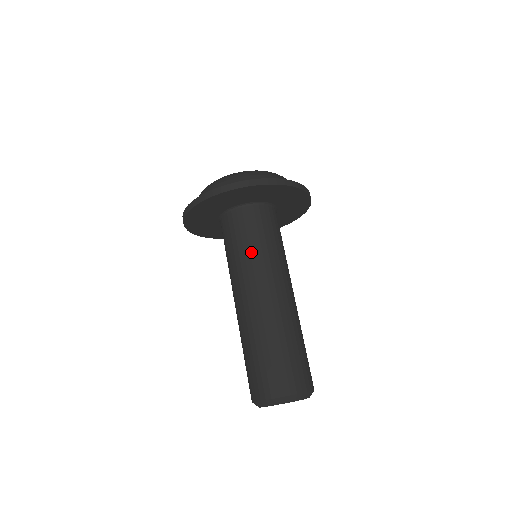
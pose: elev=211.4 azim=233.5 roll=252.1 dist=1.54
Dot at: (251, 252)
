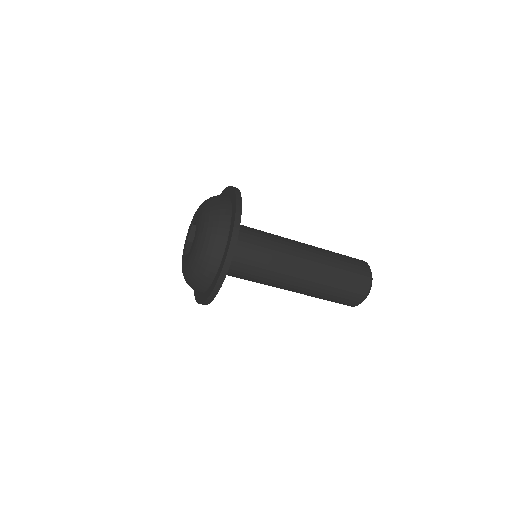
Dot at: (258, 279)
